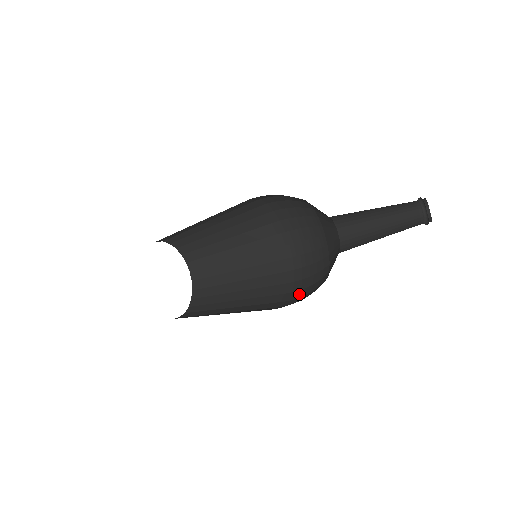
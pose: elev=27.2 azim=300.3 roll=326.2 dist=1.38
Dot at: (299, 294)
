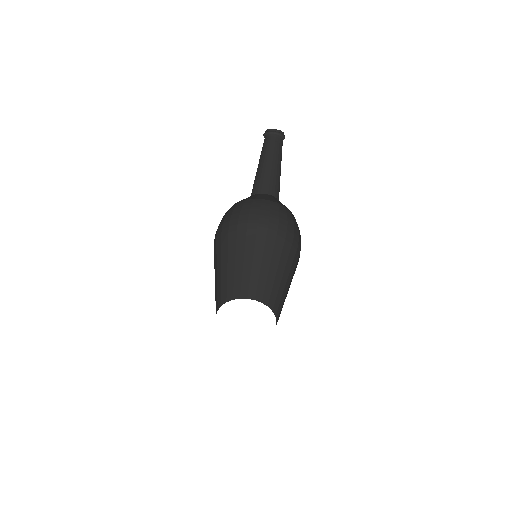
Dot at: occluded
